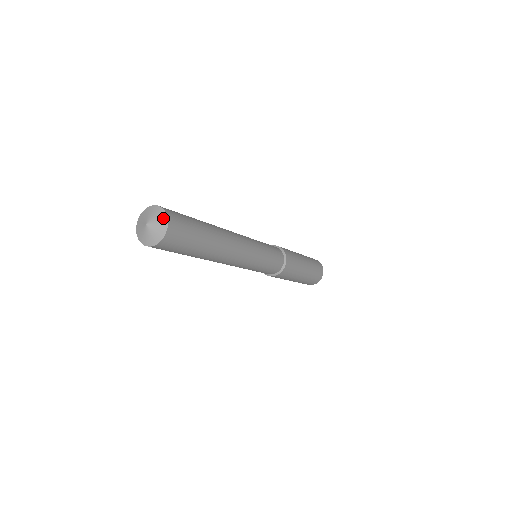
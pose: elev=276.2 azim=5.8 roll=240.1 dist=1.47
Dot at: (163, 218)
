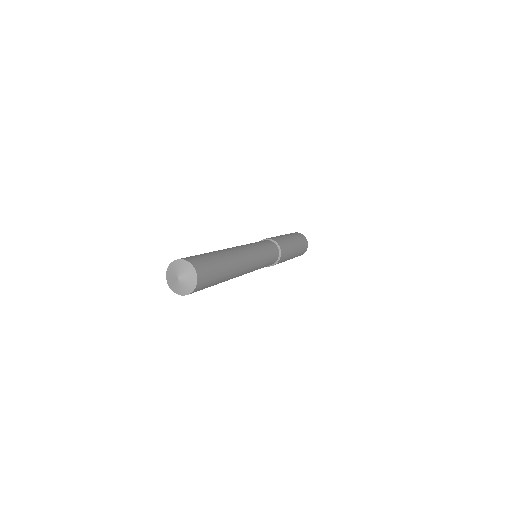
Dot at: (192, 286)
